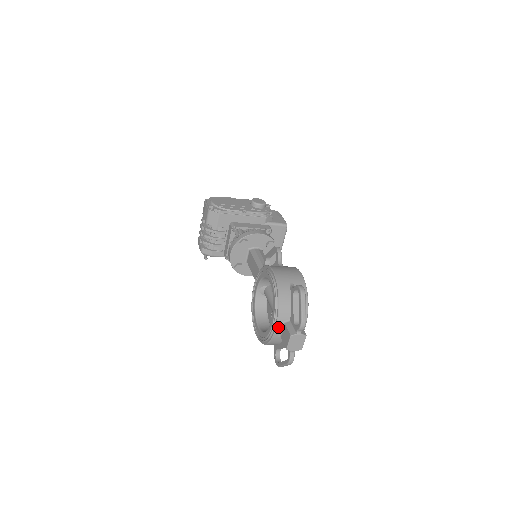
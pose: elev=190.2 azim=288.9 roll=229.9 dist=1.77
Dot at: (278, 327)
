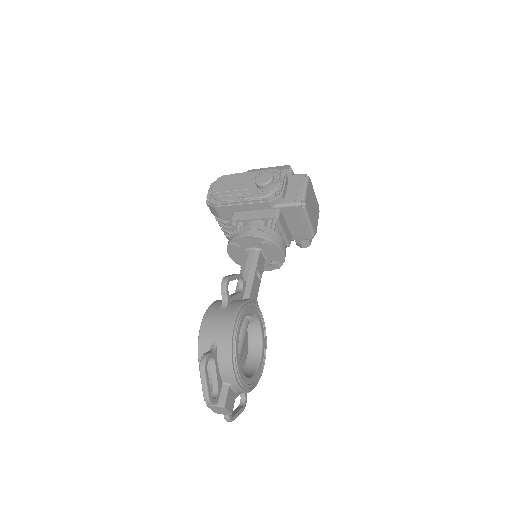
Dot at: occluded
